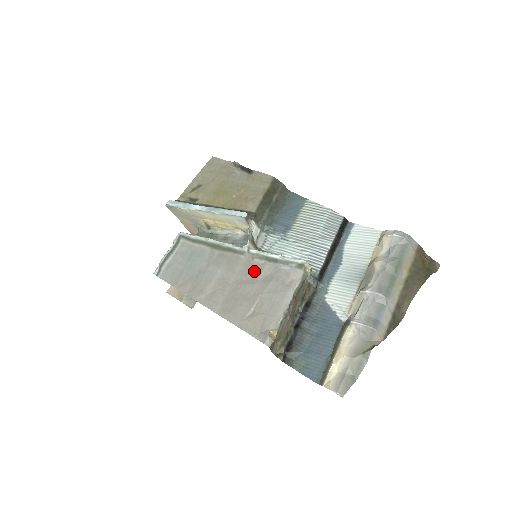
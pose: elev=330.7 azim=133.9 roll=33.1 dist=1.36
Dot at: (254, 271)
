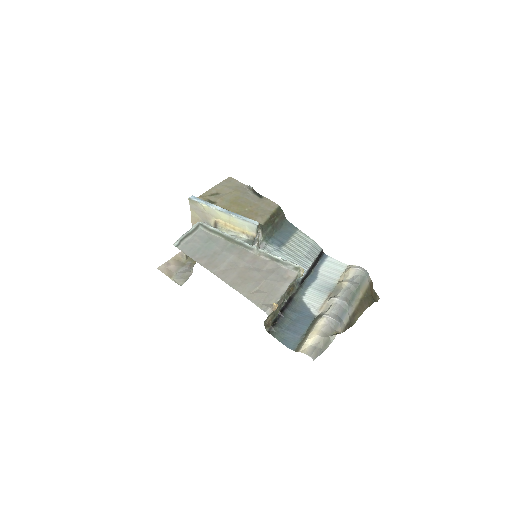
Dot at: (260, 263)
